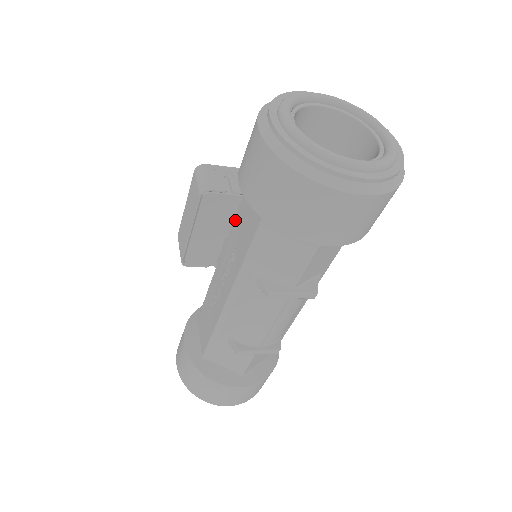
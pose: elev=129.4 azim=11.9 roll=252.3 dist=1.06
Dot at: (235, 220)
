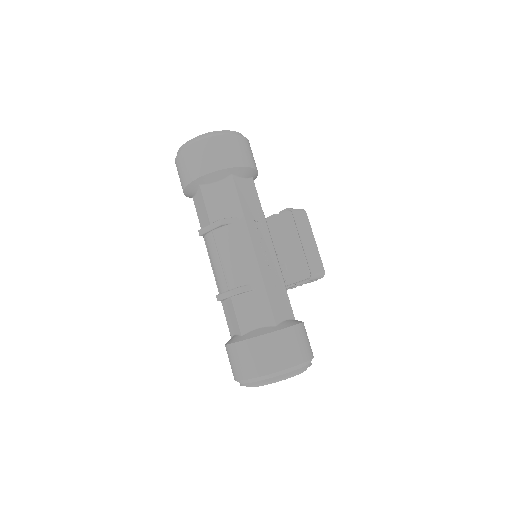
Dot at: occluded
